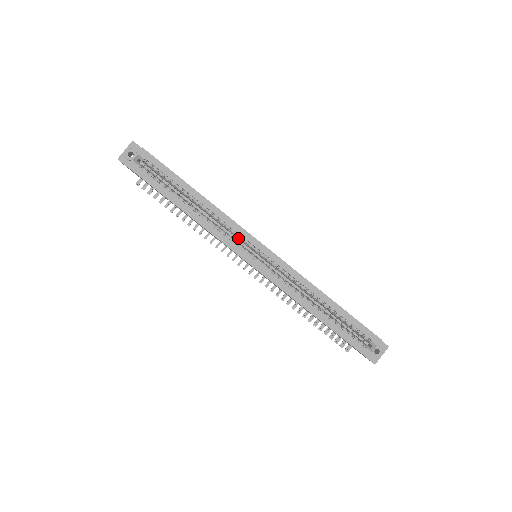
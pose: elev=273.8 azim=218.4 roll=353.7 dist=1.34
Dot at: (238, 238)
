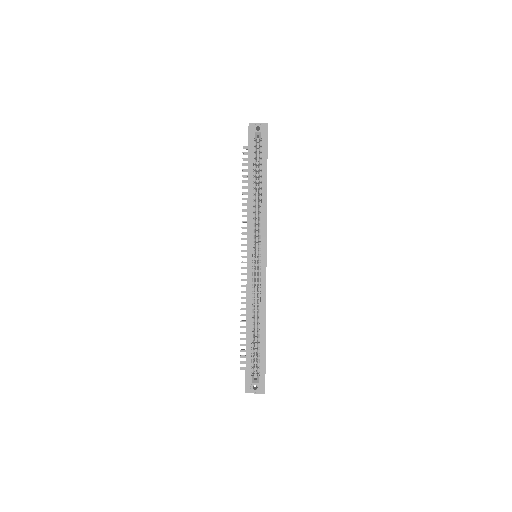
Dot at: (258, 235)
